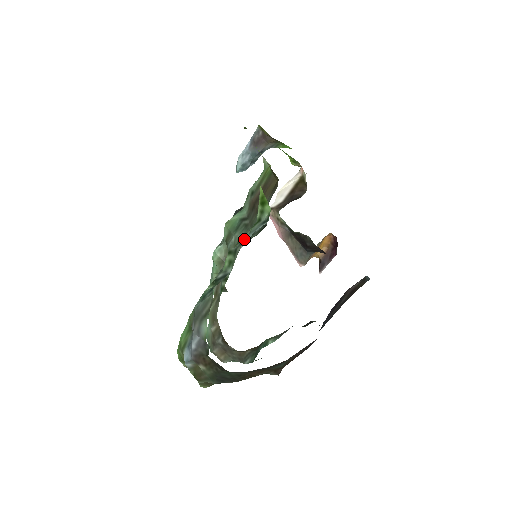
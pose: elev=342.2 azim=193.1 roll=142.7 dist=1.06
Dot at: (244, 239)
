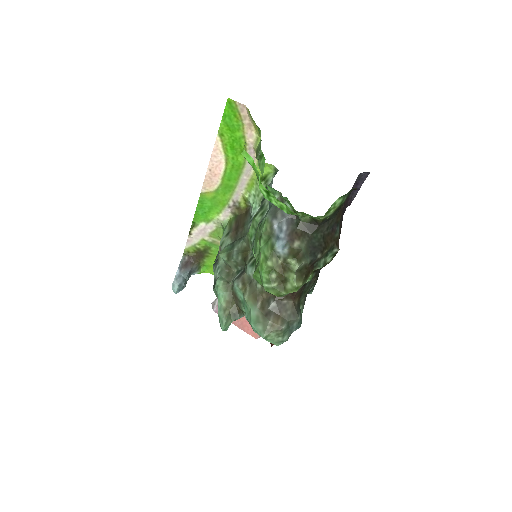
Dot at: (264, 198)
